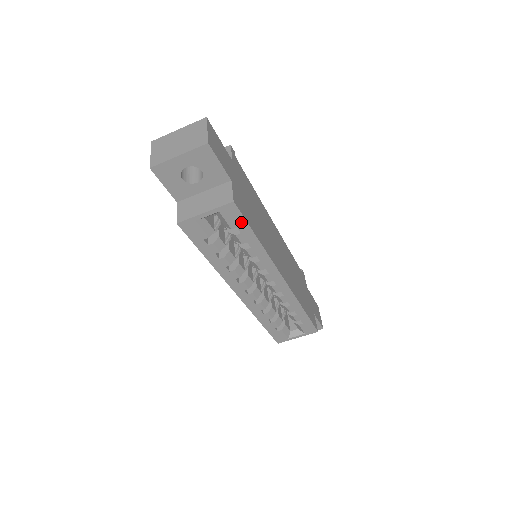
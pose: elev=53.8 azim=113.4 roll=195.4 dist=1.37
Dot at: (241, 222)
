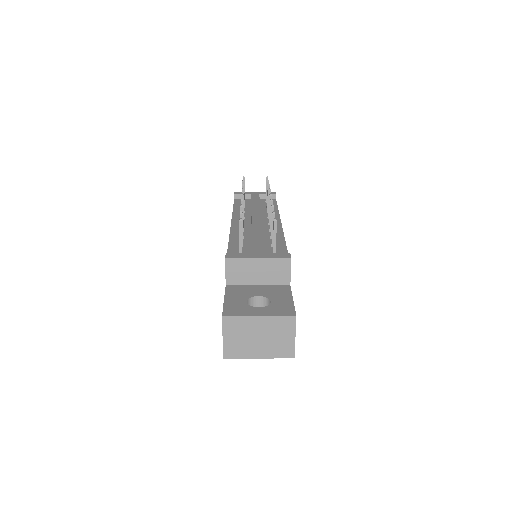
Dot at: occluded
